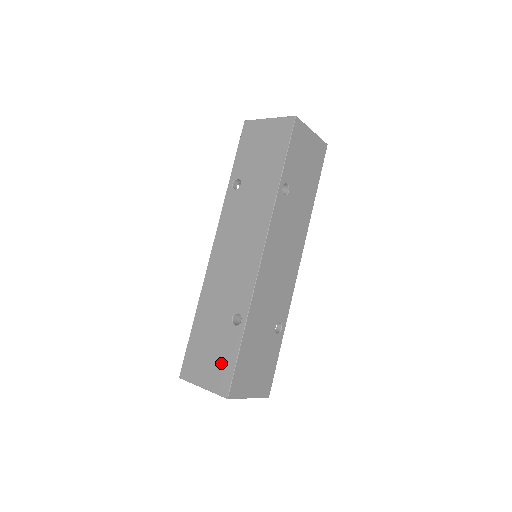
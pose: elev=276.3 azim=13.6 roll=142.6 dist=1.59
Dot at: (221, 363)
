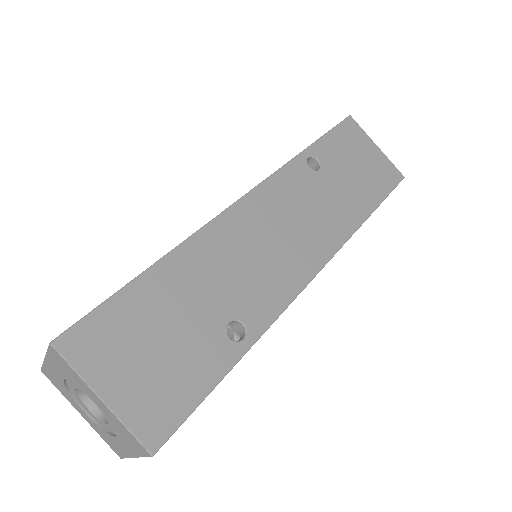
Dot at: occluded
